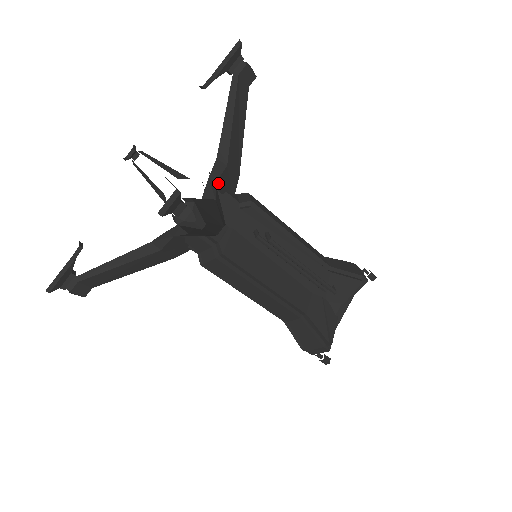
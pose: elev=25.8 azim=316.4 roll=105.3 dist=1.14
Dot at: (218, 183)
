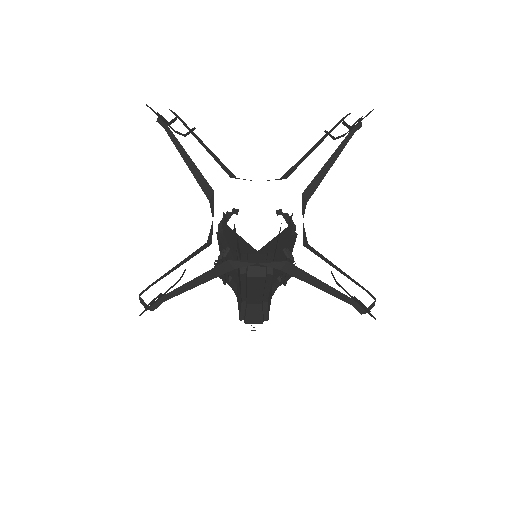
Dot at: occluded
